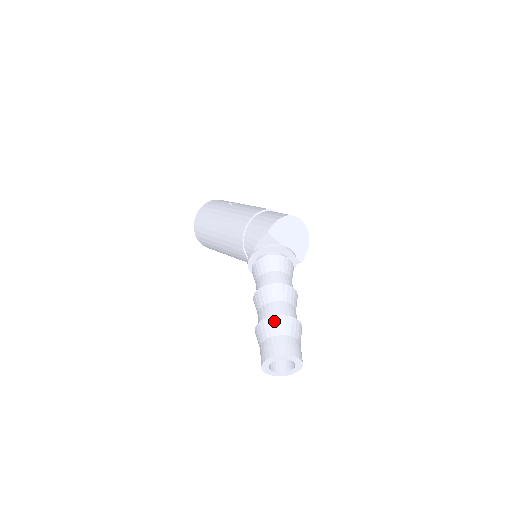
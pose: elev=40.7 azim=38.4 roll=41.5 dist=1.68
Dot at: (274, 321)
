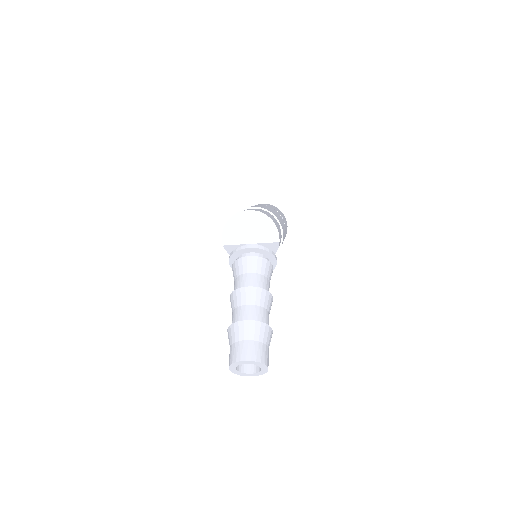
Dot at: (228, 332)
